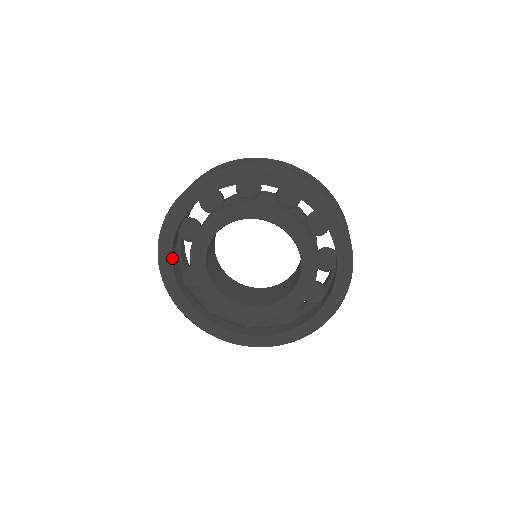
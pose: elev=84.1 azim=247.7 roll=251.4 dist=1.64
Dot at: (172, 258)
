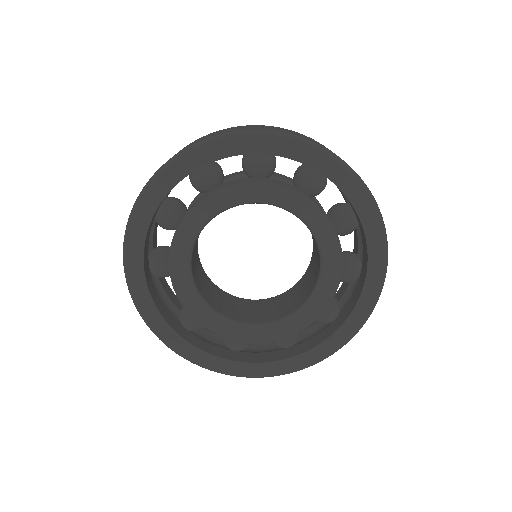
Dot at: (156, 305)
